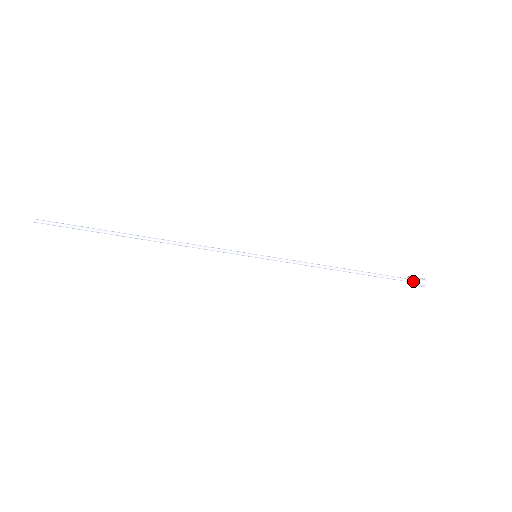
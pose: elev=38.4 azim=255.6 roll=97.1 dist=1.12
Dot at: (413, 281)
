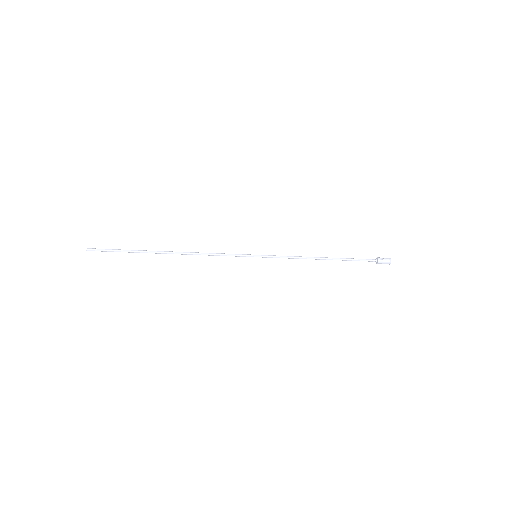
Dot at: occluded
